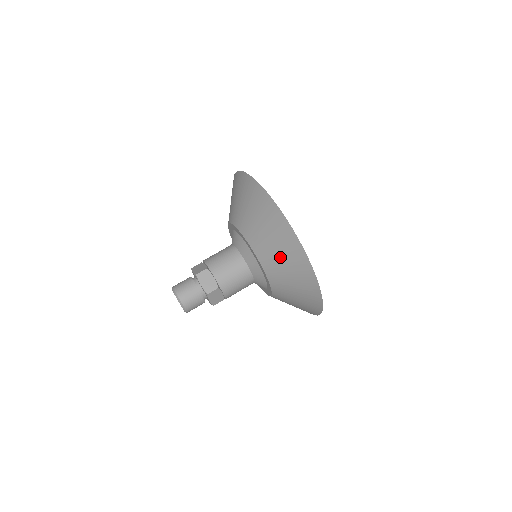
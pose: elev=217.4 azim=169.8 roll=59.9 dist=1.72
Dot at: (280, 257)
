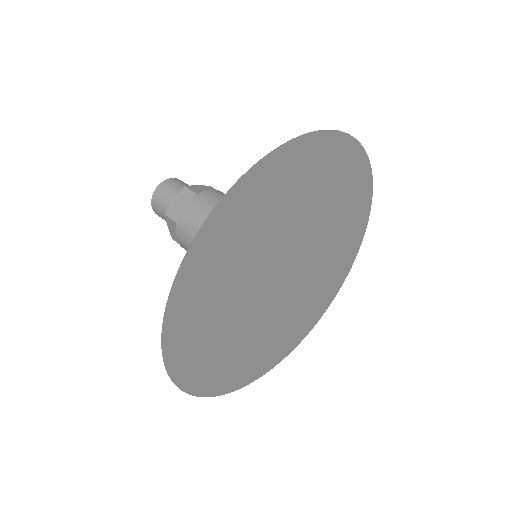
Dot at: occluded
